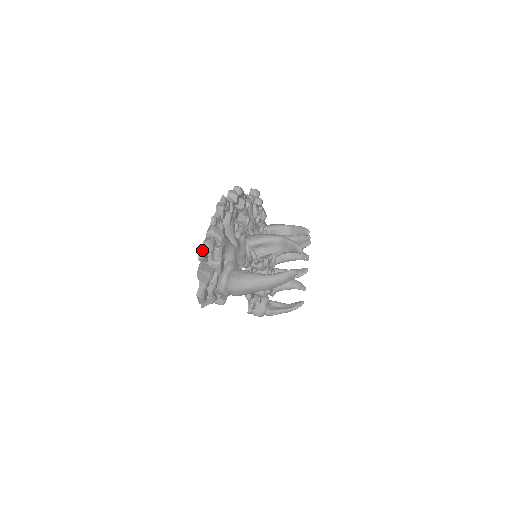
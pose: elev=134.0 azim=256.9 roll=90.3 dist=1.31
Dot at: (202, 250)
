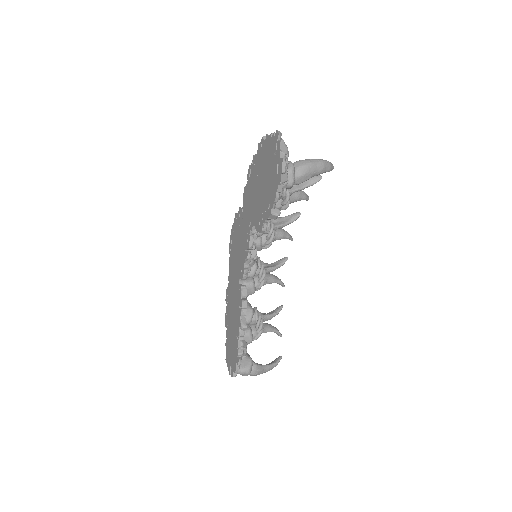
Dot at: (278, 131)
